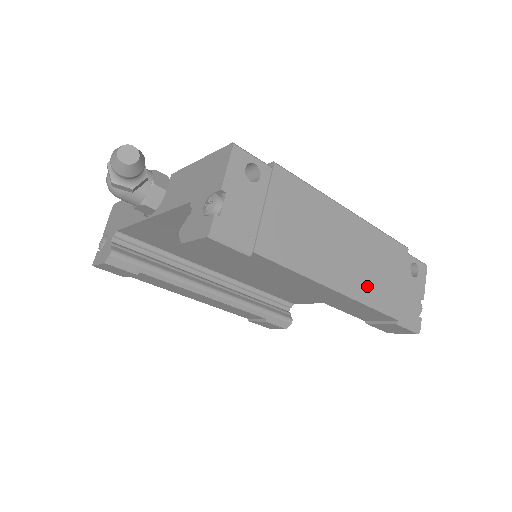
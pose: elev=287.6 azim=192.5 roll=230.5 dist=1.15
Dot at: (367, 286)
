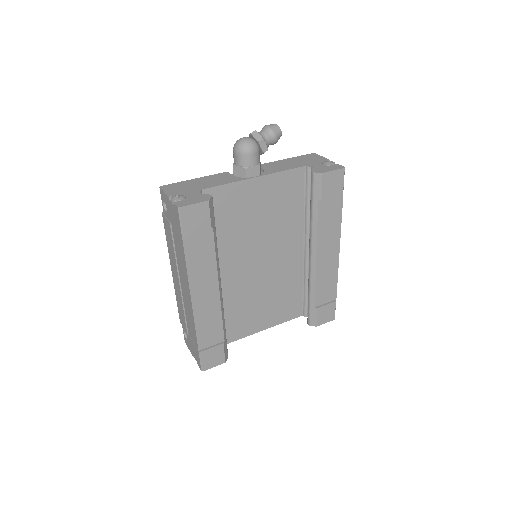
Dot at: occluded
